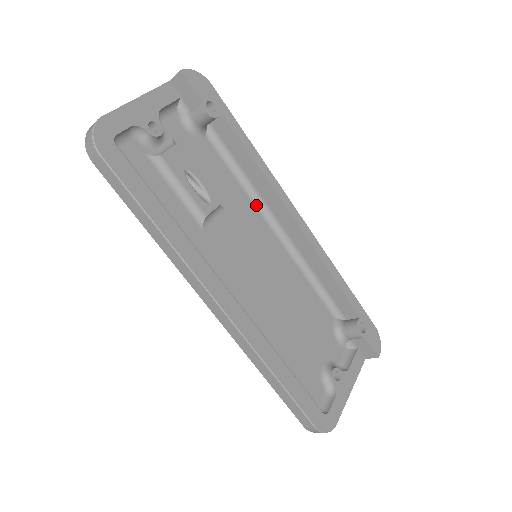
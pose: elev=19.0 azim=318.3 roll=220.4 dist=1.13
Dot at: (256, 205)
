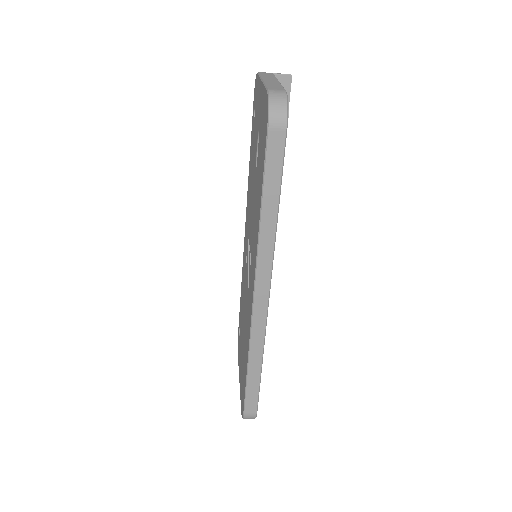
Dot at: occluded
